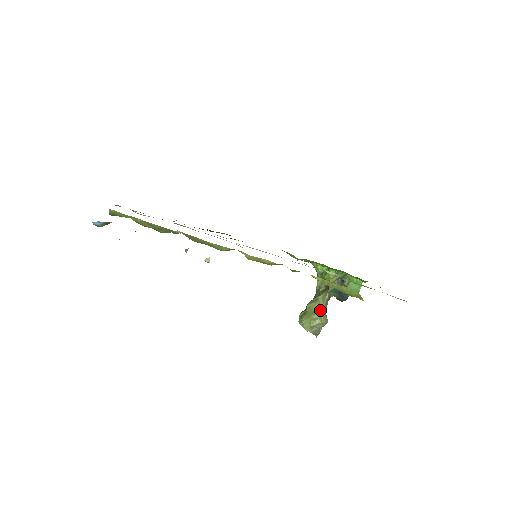
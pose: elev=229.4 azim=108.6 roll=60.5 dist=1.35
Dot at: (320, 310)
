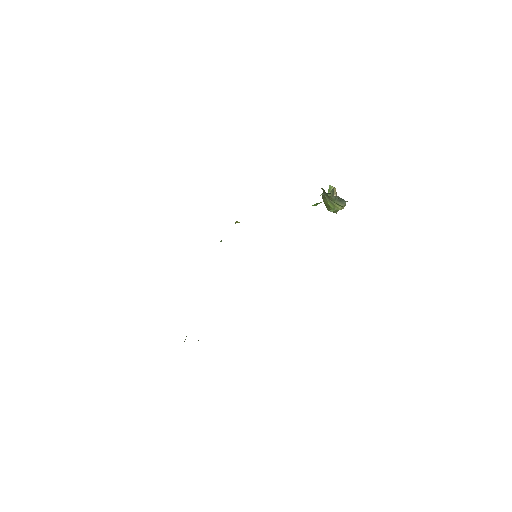
Dot at: (332, 205)
